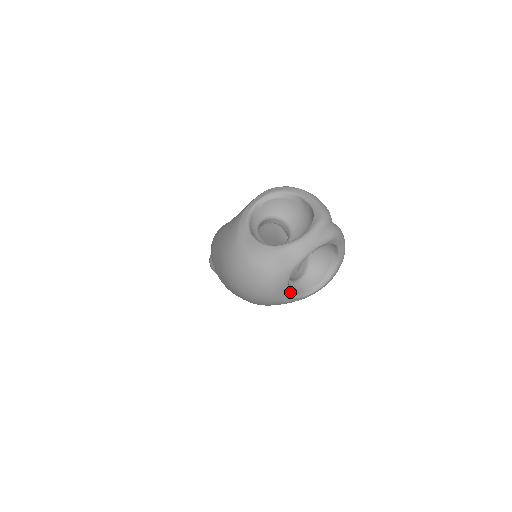
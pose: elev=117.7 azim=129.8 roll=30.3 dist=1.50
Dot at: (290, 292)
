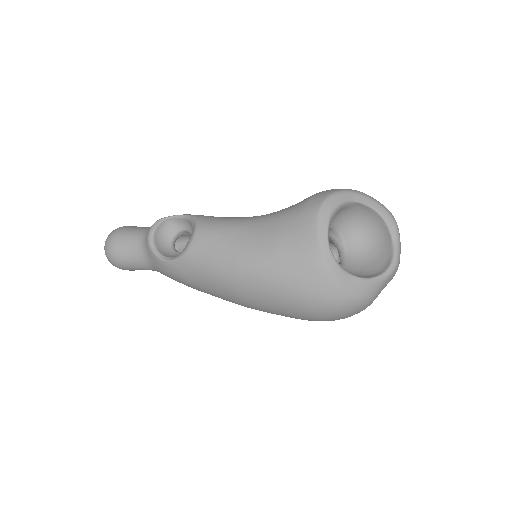
Dot at: occluded
